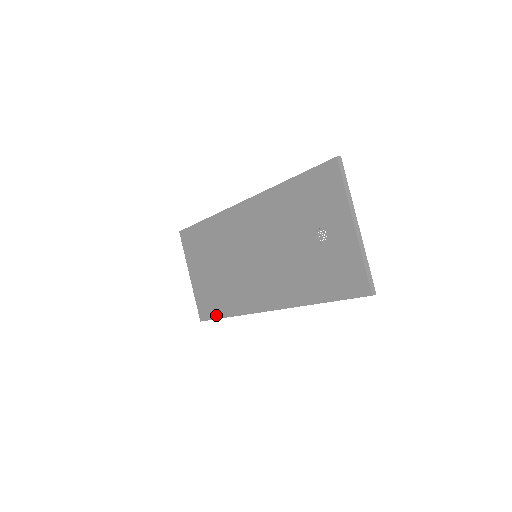
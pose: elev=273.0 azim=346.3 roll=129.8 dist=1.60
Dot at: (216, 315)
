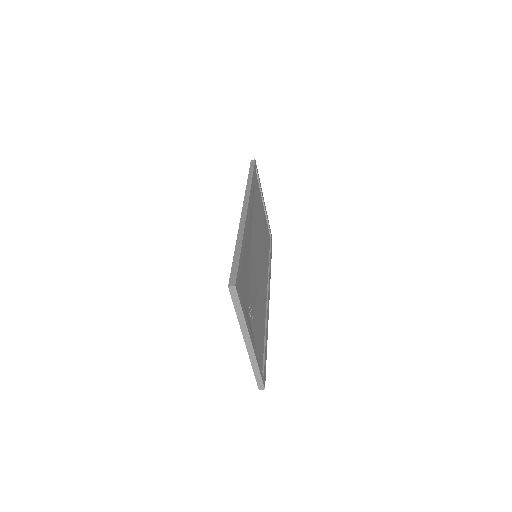
Dot at: occluded
